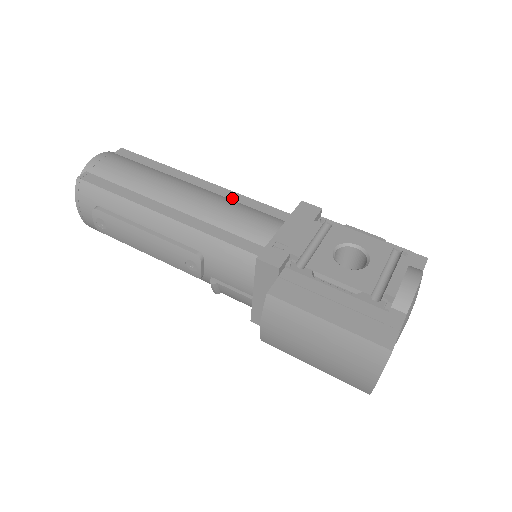
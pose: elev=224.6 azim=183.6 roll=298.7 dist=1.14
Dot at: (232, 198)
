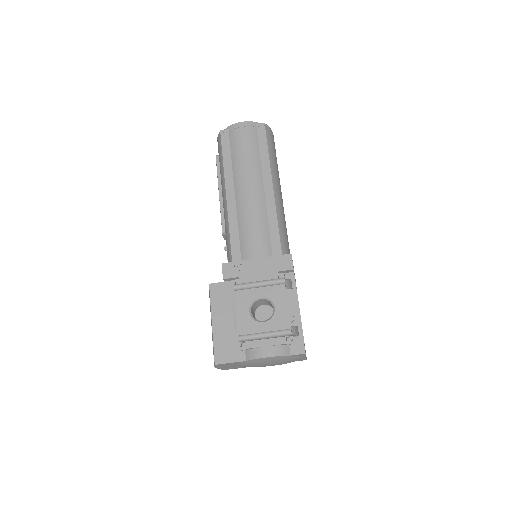
Dot at: (269, 214)
